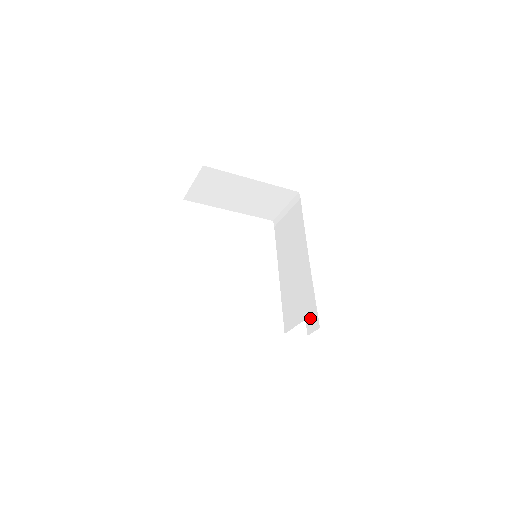
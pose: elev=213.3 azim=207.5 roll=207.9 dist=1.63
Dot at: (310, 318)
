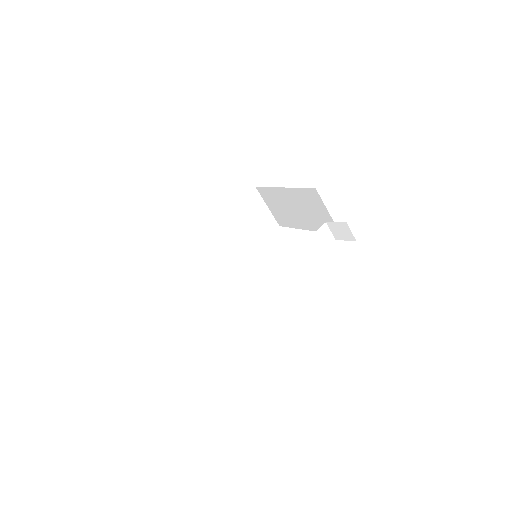
Dot at: occluded
